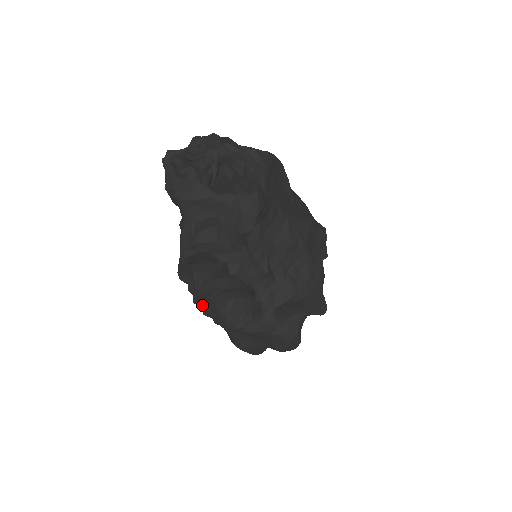
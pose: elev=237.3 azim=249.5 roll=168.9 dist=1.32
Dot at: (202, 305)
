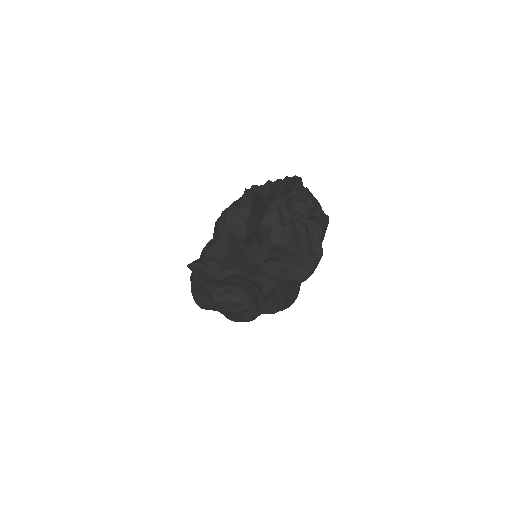
Dot at: (202, 279)
